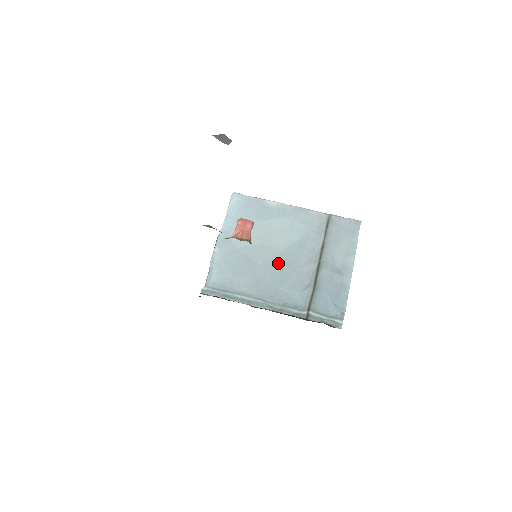
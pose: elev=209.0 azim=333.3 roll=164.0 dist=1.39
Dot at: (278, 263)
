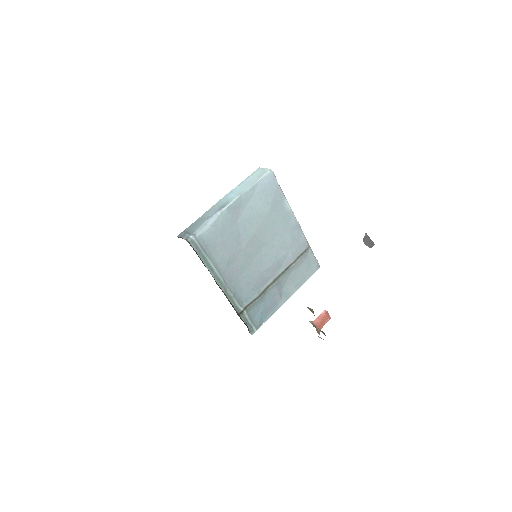
Dot at: (254, 257)
